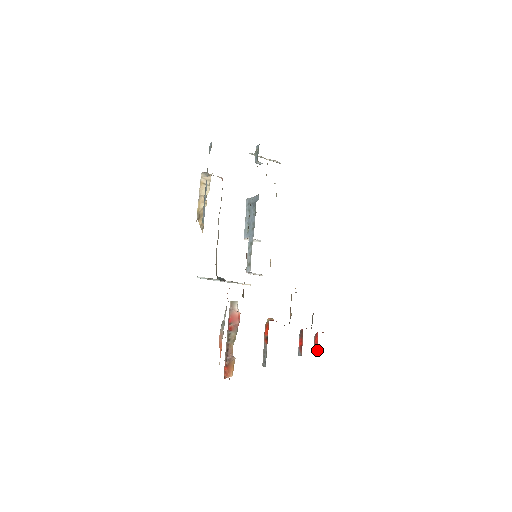
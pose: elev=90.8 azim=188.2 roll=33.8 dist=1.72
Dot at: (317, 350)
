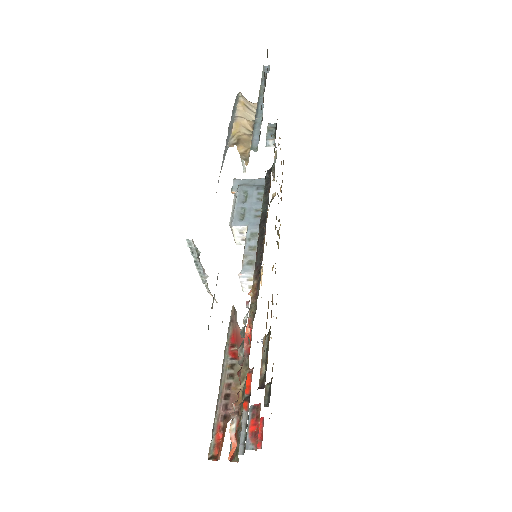
Dot at: (259, 447)
